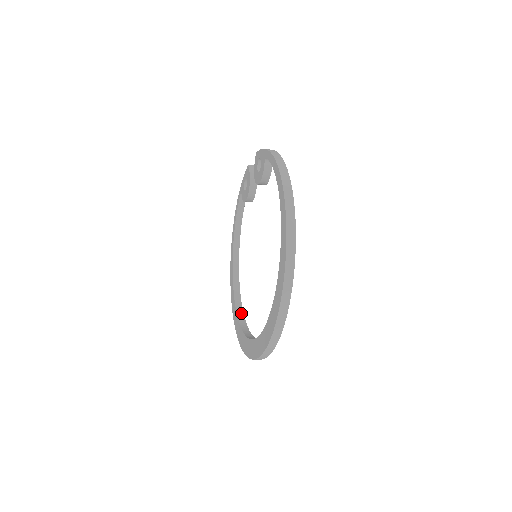
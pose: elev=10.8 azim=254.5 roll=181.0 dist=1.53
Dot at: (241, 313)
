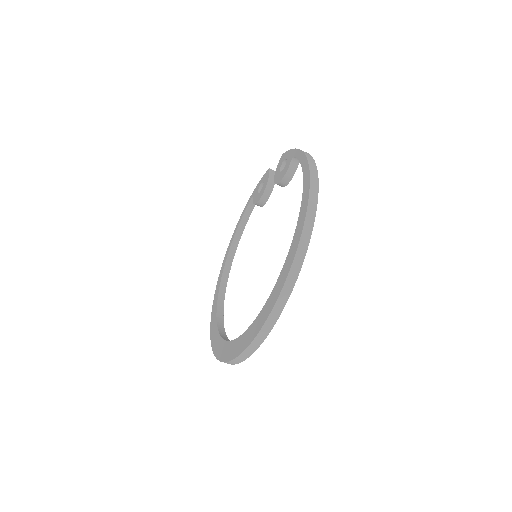
Dot at: (221, 318)
